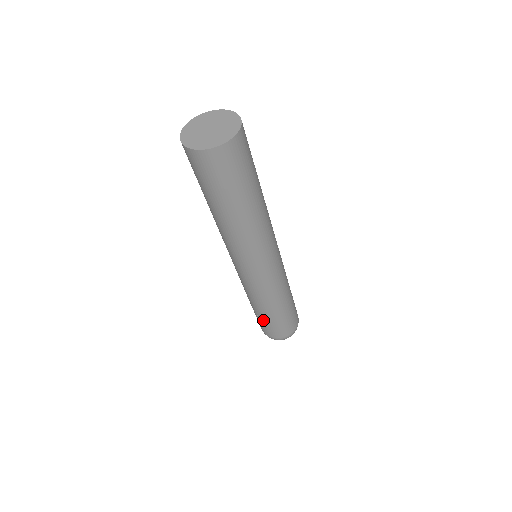
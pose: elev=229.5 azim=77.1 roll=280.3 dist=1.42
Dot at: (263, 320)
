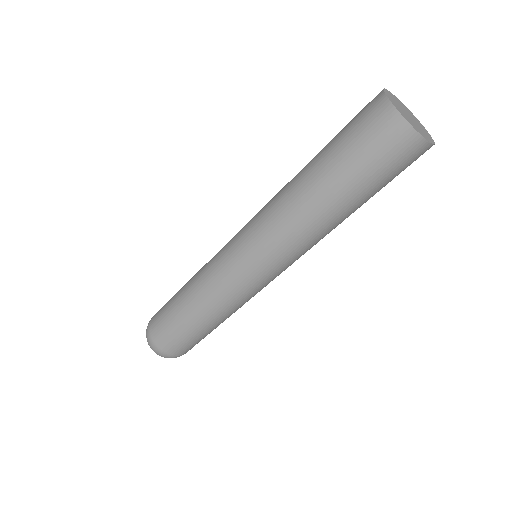
Dot at: (187, 330)
